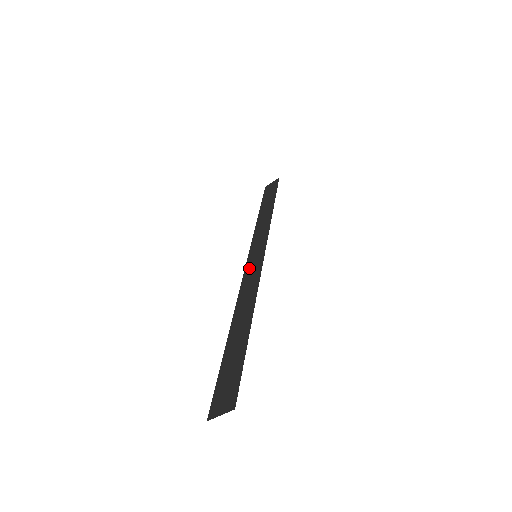
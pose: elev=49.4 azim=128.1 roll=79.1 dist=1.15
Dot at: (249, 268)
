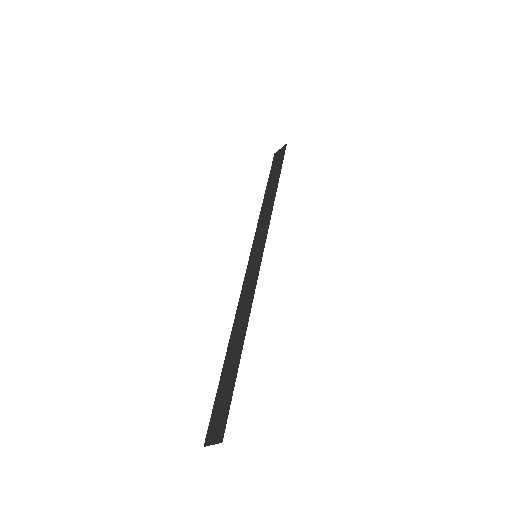
Dot at: (249, 271)
